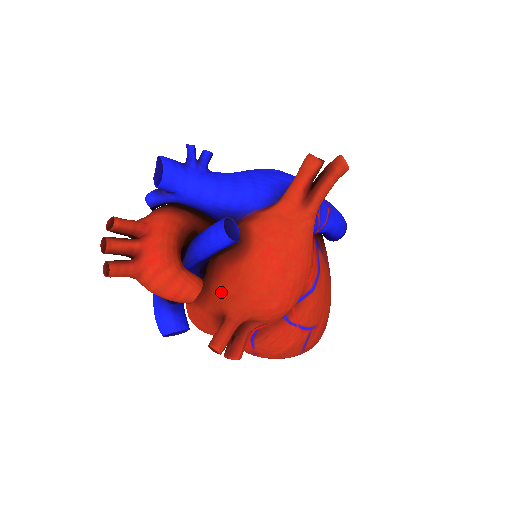
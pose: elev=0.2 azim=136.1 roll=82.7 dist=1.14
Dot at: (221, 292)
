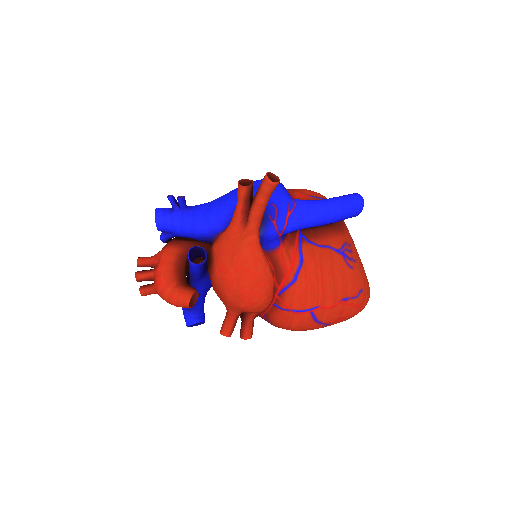
Dot at: occluded
